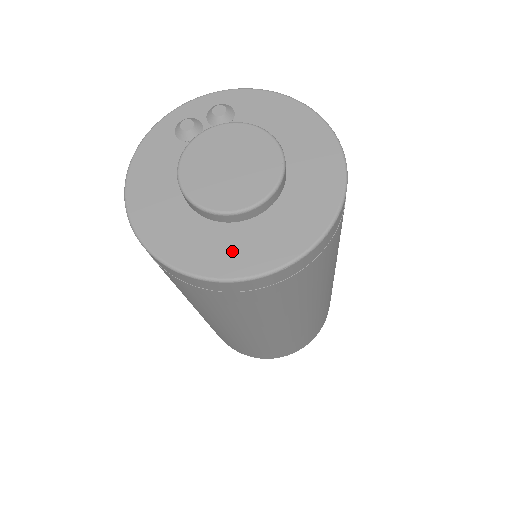
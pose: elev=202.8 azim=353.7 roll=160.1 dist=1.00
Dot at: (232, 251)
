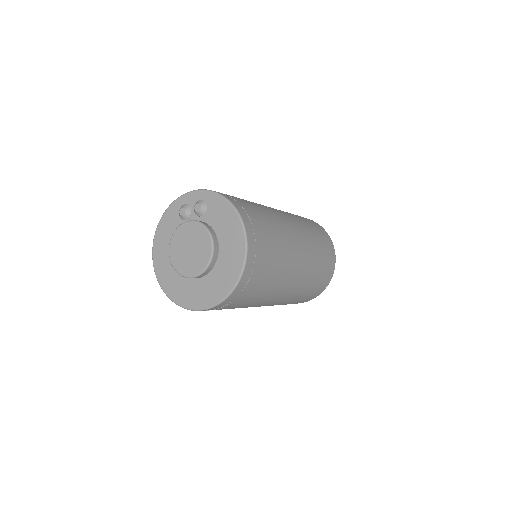
Dot at: (184, 292)
